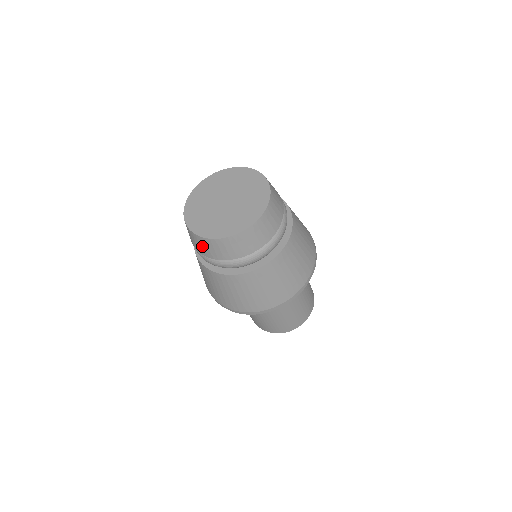
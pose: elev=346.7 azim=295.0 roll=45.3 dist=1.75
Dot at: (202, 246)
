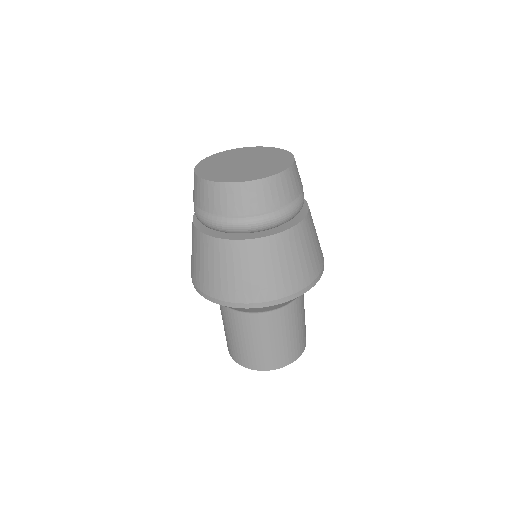
Dot at: (225, 199)
